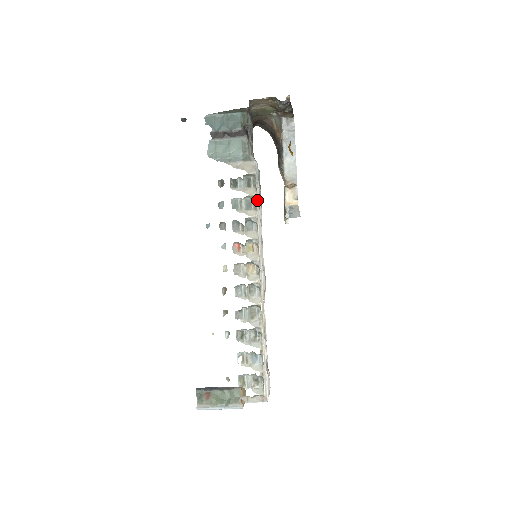
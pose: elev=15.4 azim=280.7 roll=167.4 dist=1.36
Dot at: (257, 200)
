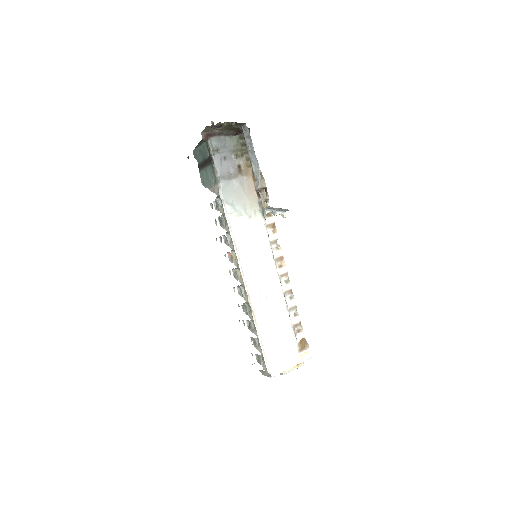
Dot at: (226, 217)
